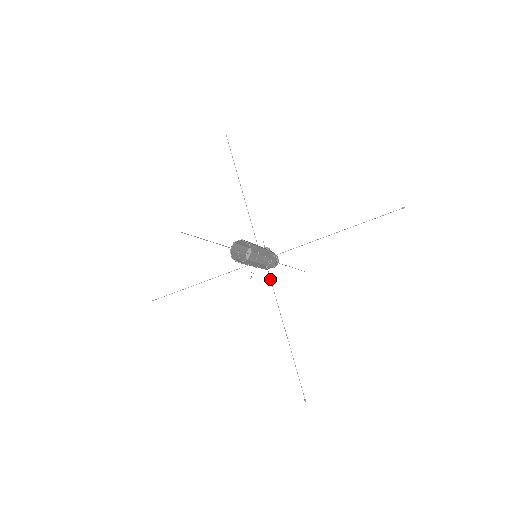
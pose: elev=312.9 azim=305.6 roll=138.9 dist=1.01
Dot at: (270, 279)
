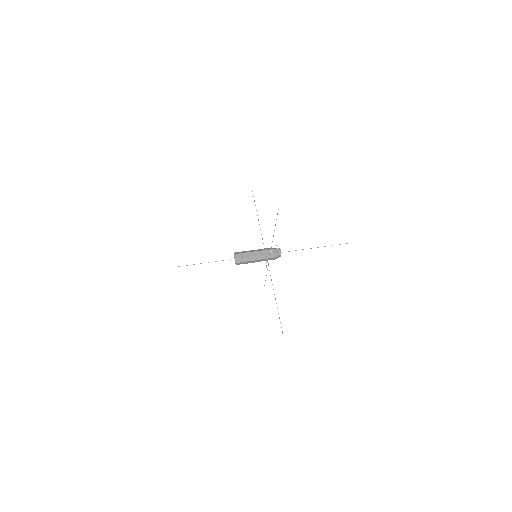
Dot at: occluded
